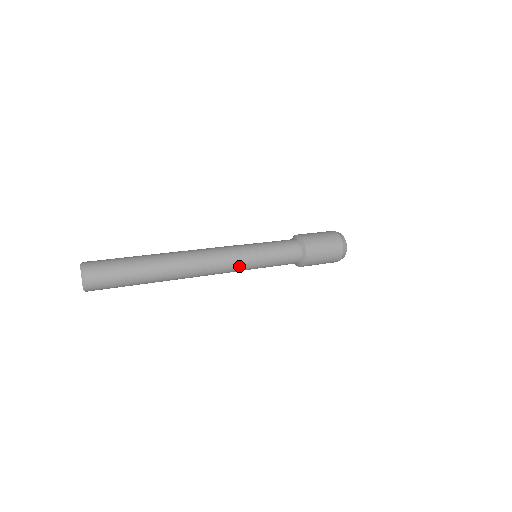
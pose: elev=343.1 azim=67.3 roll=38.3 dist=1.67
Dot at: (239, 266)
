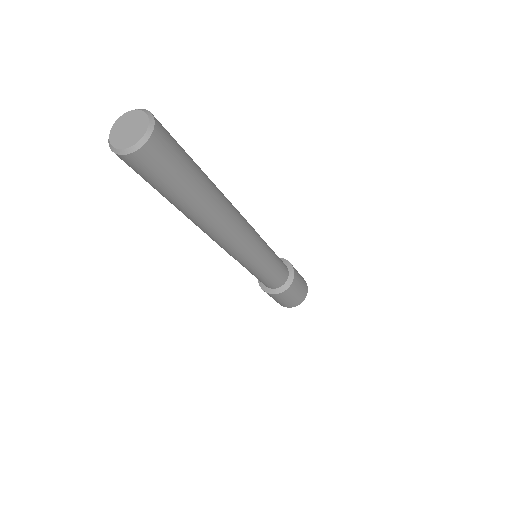
Dot at: (252, 258)
